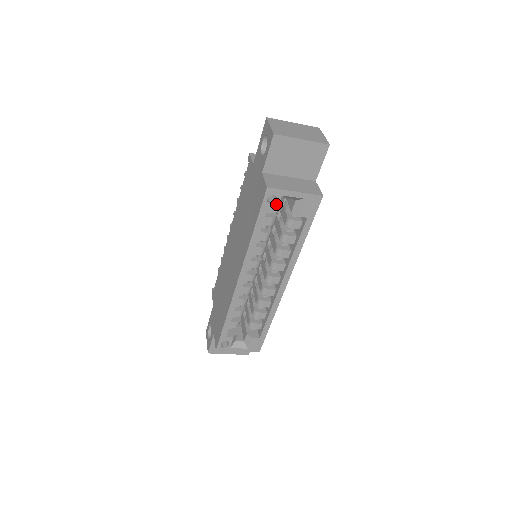
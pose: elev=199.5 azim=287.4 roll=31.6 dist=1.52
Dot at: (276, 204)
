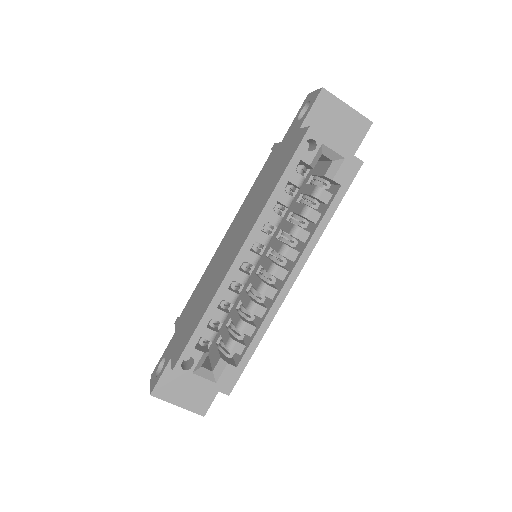
Dot at: (313, 153)
